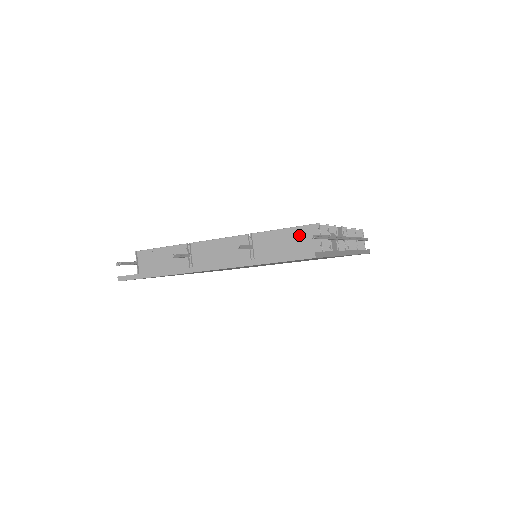
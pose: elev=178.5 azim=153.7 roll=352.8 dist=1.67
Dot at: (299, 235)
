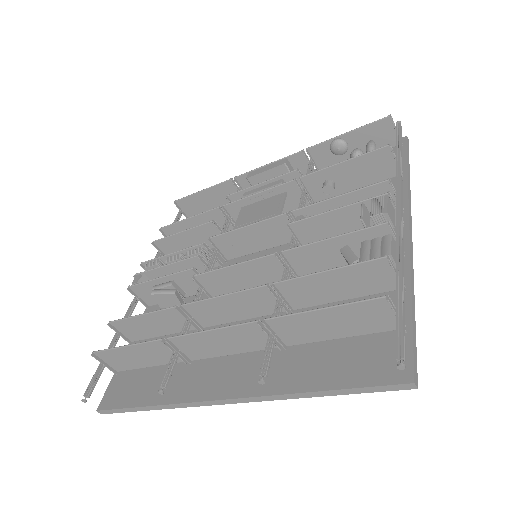
Dot at: (353, 314)
